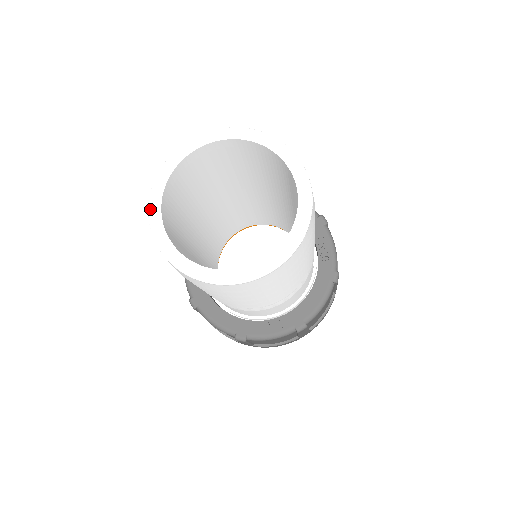
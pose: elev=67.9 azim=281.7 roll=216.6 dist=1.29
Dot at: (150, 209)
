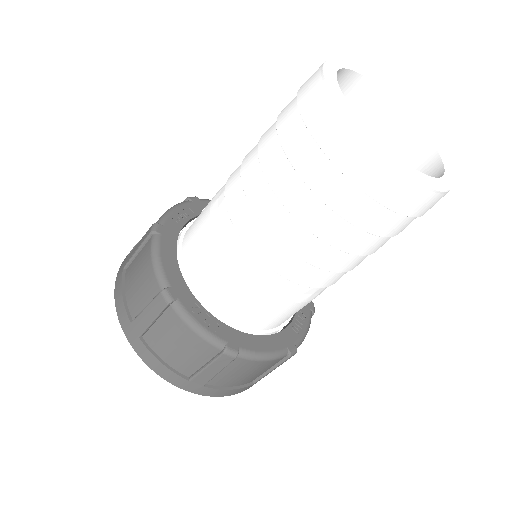
Dot at: (333, 60)
